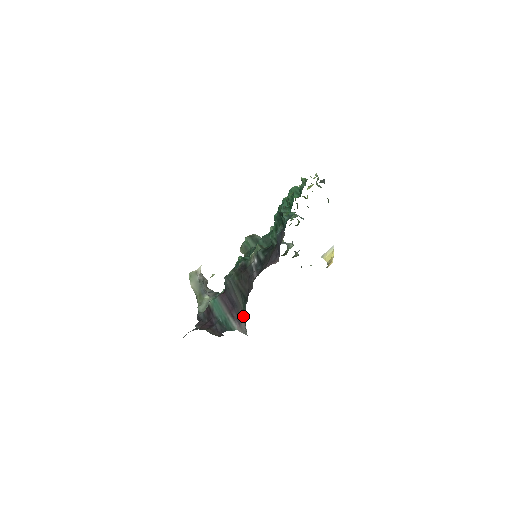
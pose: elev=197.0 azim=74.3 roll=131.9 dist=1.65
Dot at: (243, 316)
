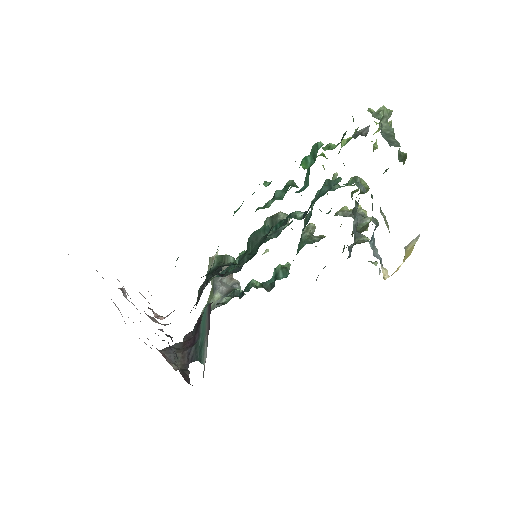
Dot at: occluded
